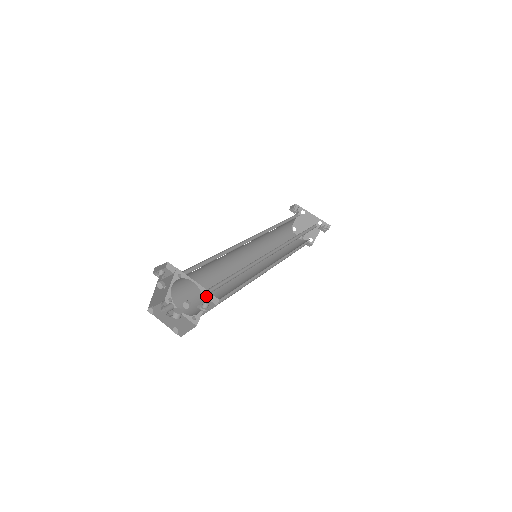
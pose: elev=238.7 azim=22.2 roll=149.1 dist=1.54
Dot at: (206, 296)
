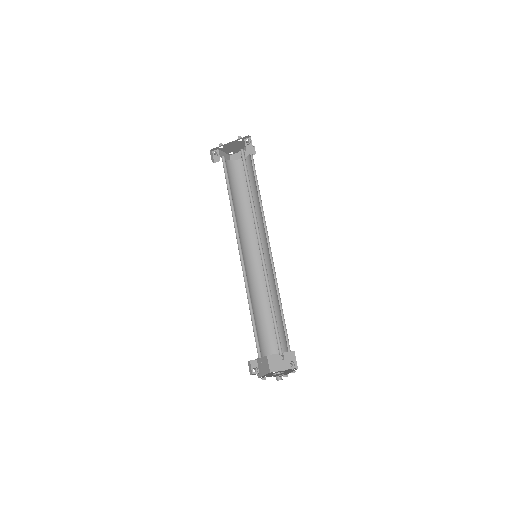
Dot at: occluded
